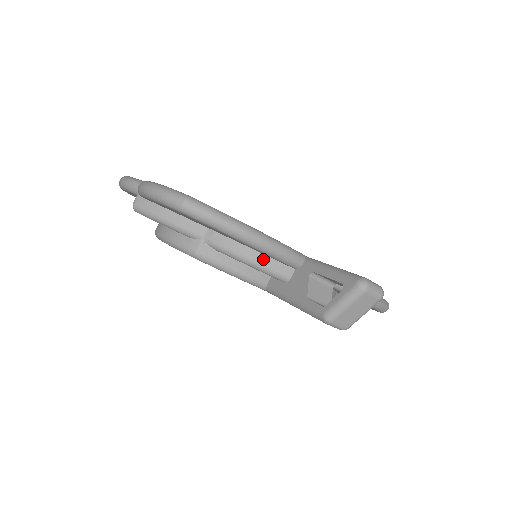
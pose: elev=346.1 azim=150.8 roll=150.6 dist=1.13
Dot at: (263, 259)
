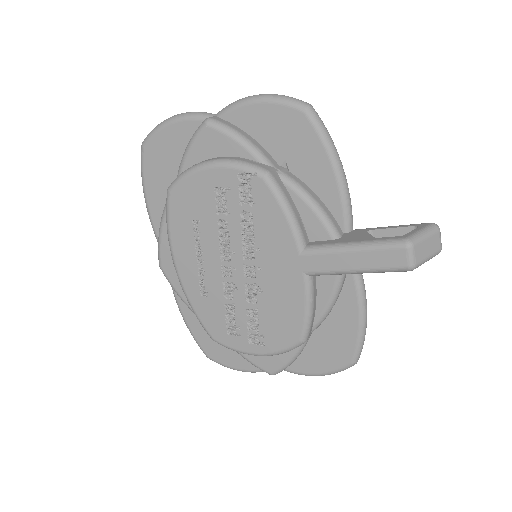
Dot at: (325, 208)
